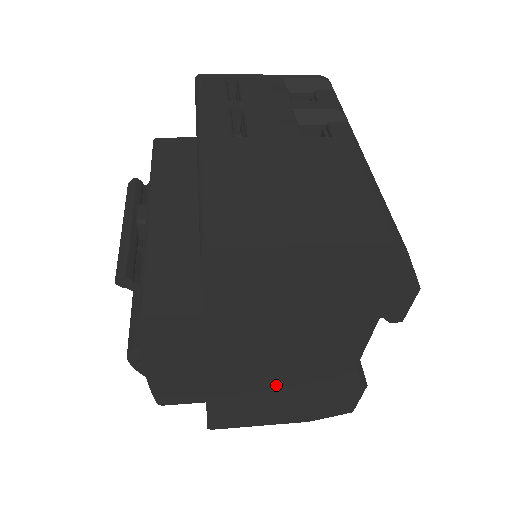
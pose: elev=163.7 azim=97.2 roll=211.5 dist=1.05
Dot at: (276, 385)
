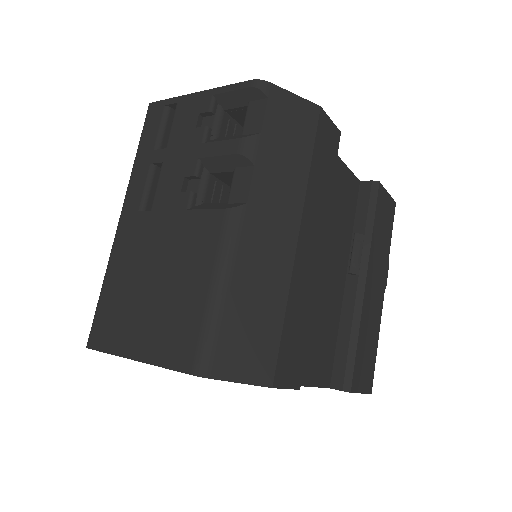
Dot at: occluded
